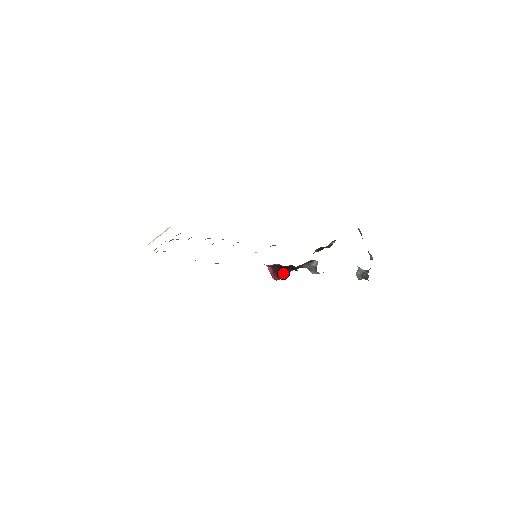
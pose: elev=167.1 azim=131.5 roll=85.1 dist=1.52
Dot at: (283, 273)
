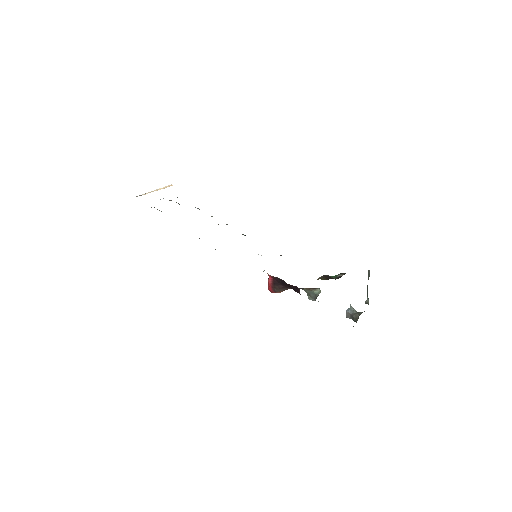
Dot at: (282, 289)
